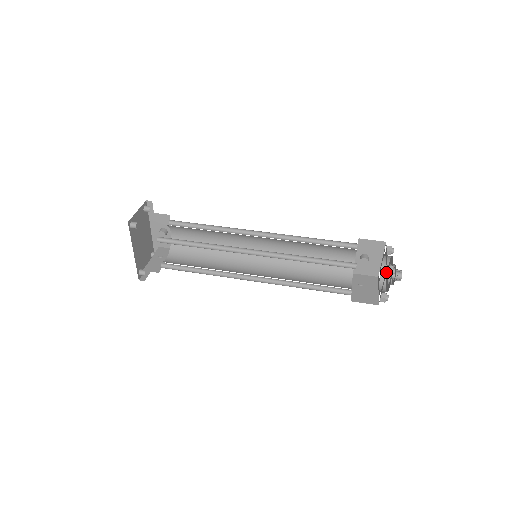
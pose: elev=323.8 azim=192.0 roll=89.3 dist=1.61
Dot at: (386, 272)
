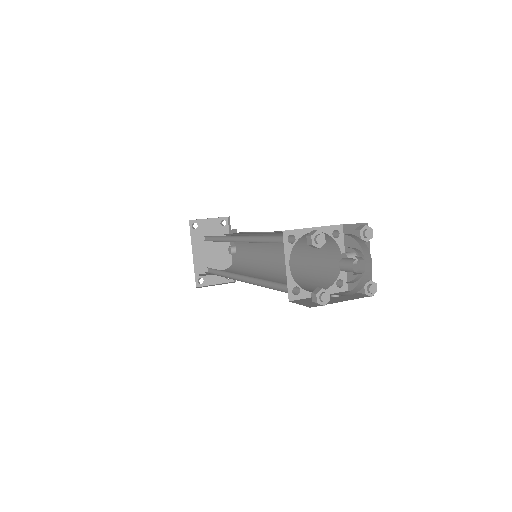
Dot at: occluded
